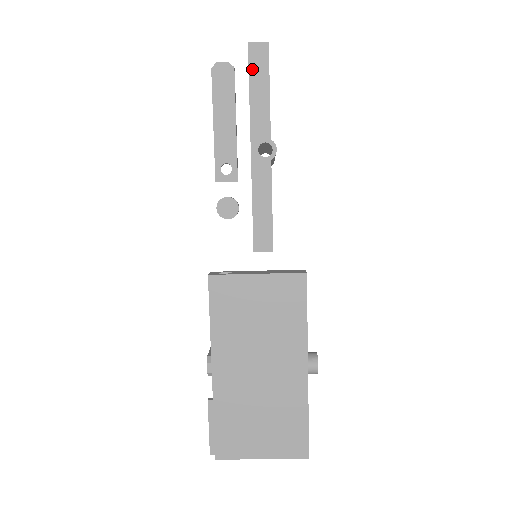
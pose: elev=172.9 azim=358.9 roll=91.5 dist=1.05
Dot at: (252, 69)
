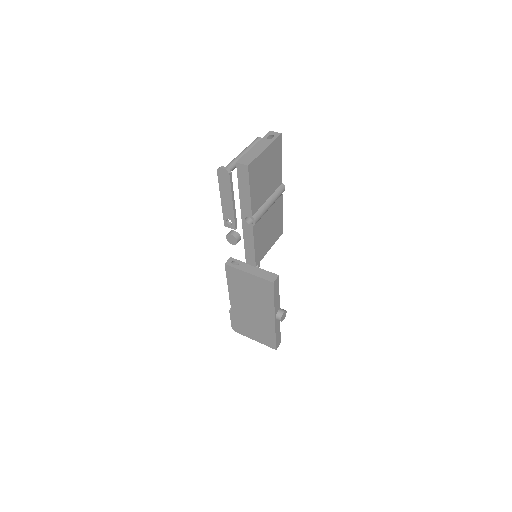
Dot at: (239, 178)
